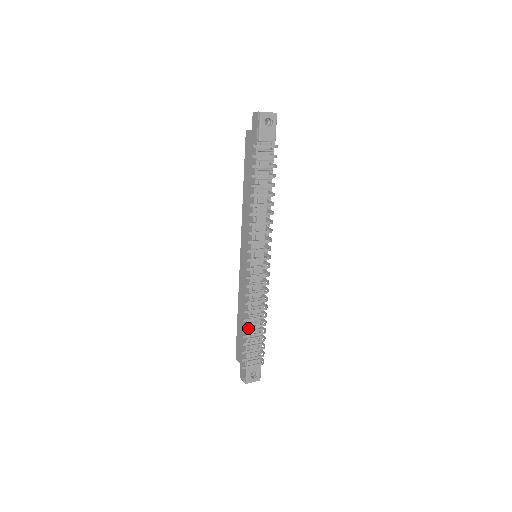
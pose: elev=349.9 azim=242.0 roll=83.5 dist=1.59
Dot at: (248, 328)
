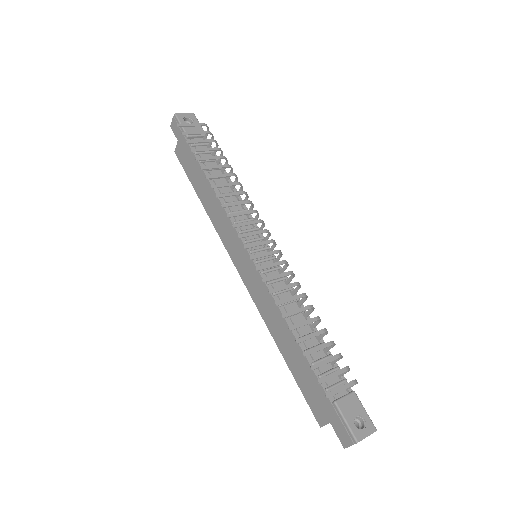
Dot at: (296, 327)
